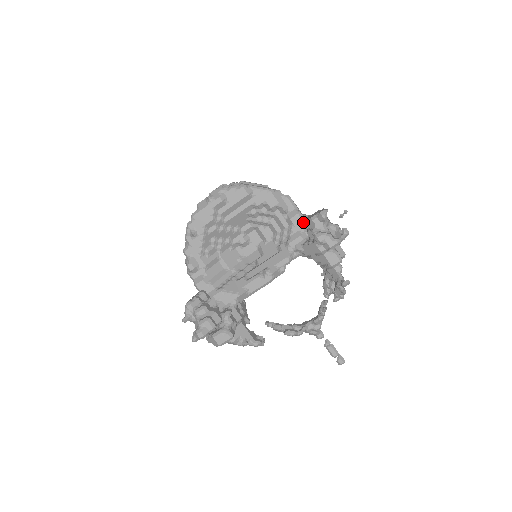
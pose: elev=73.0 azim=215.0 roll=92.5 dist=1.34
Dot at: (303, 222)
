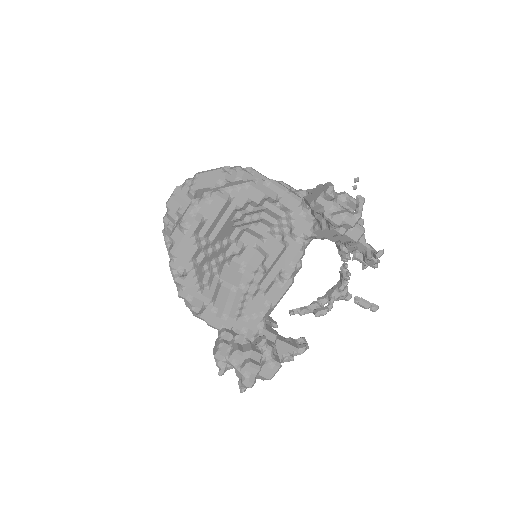
Dot at: (301, 203)
